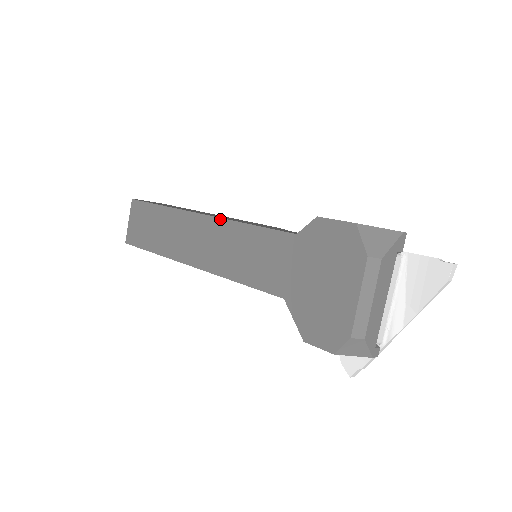
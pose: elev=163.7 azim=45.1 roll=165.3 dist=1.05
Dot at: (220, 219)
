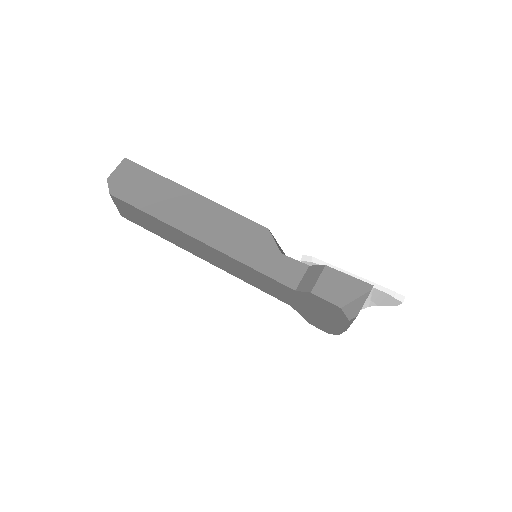
Dot at: (223, 254)
